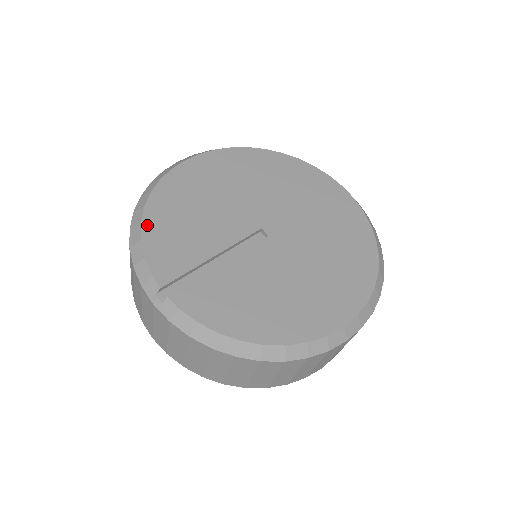
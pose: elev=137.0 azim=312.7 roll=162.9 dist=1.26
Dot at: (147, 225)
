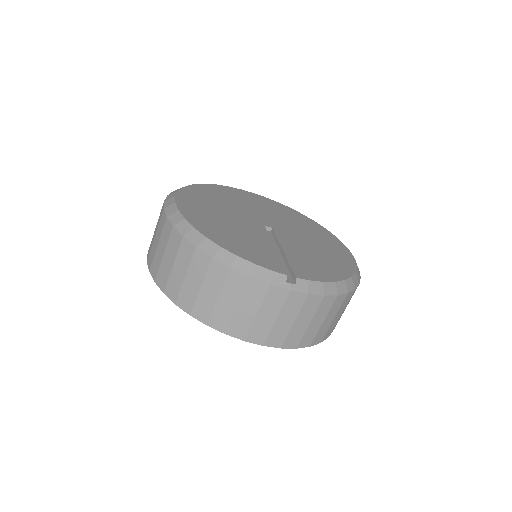
Dot at: (225, 246)
